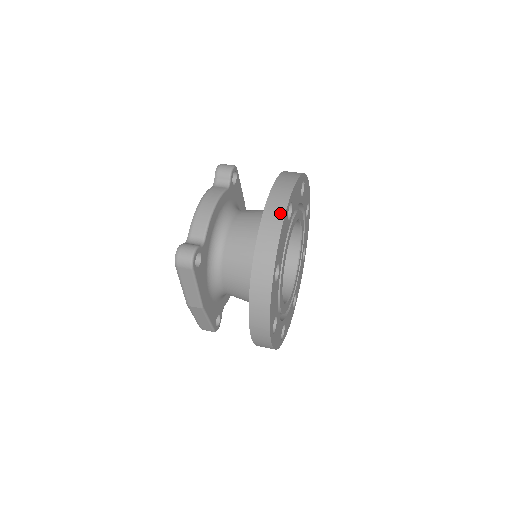
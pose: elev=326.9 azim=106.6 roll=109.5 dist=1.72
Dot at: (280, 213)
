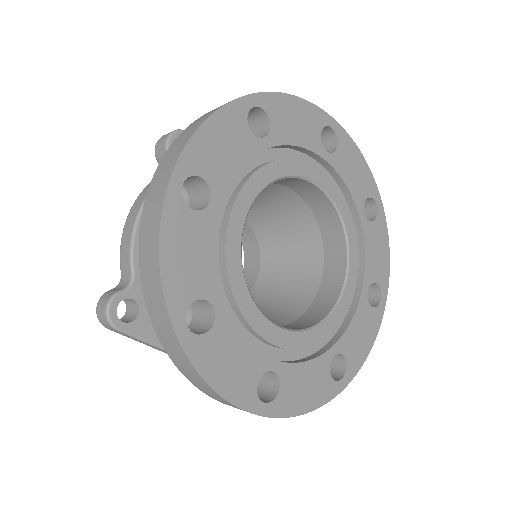
Dot at: (156, 213)
